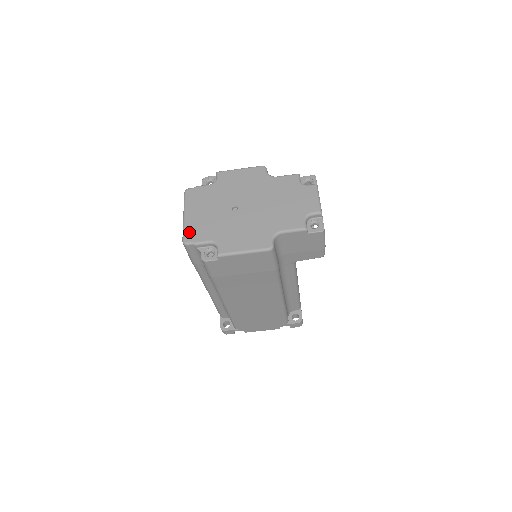
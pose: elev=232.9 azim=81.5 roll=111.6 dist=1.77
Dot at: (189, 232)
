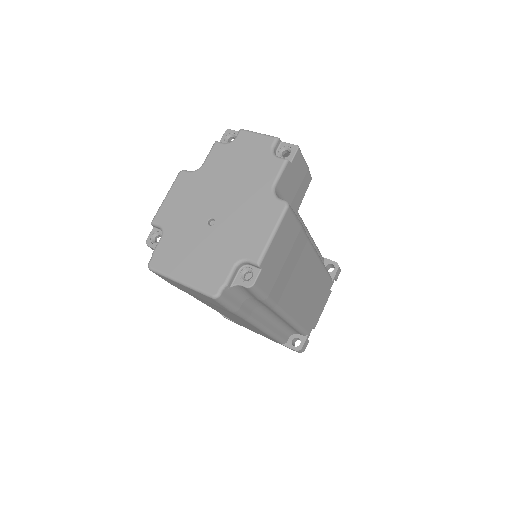
Dot at: (206, 285)
